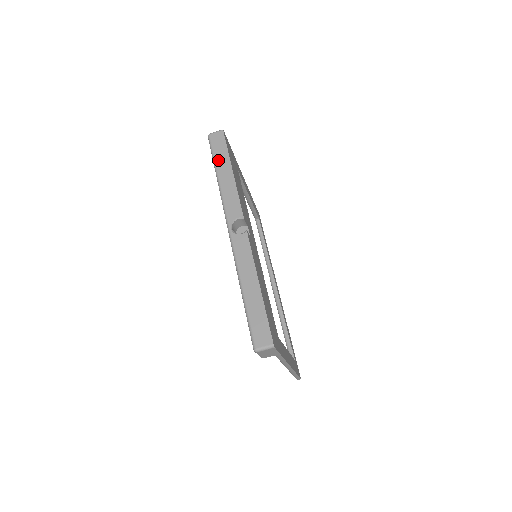
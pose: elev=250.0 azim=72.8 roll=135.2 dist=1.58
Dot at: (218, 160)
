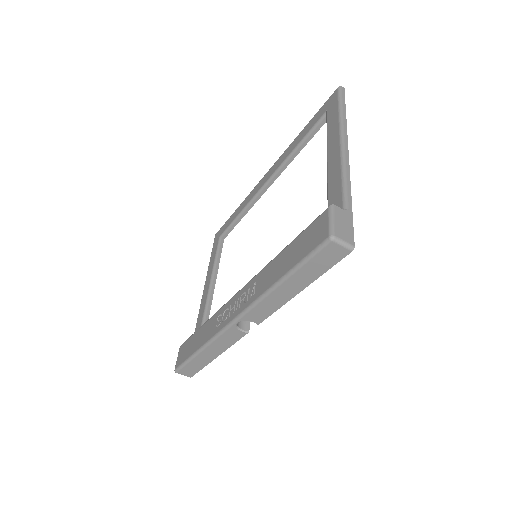
Dot at: (301, 273)
